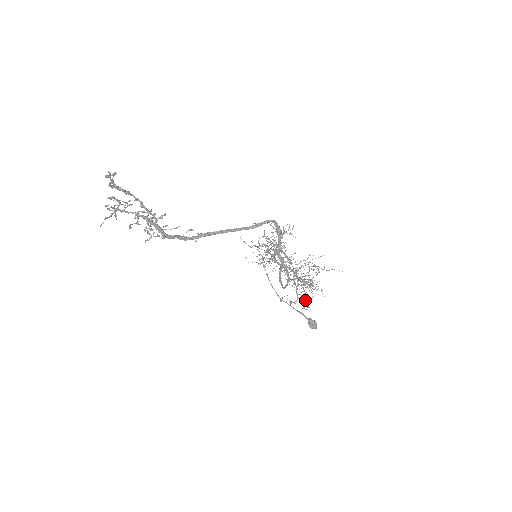
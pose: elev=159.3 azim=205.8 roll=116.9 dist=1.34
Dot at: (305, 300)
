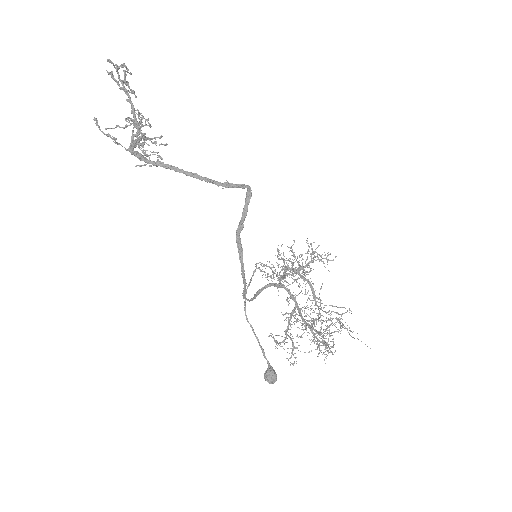
Dot at: (292, 348)
